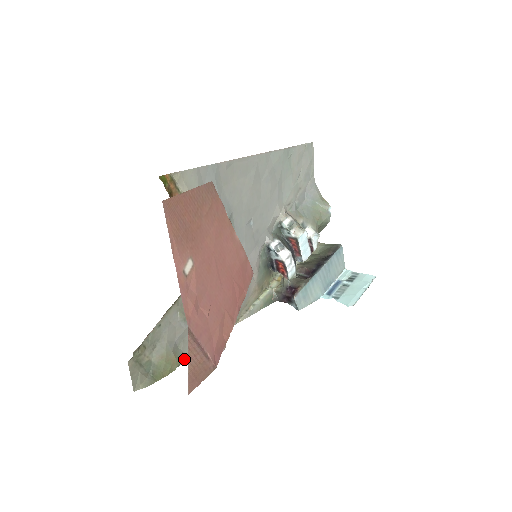
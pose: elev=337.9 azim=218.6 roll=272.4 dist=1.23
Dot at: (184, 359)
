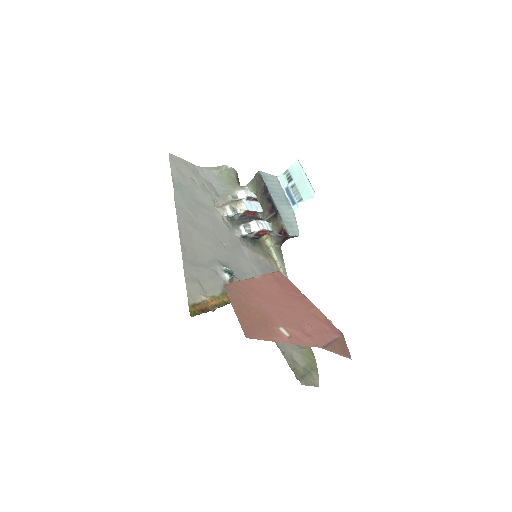
Dot at: occluded
